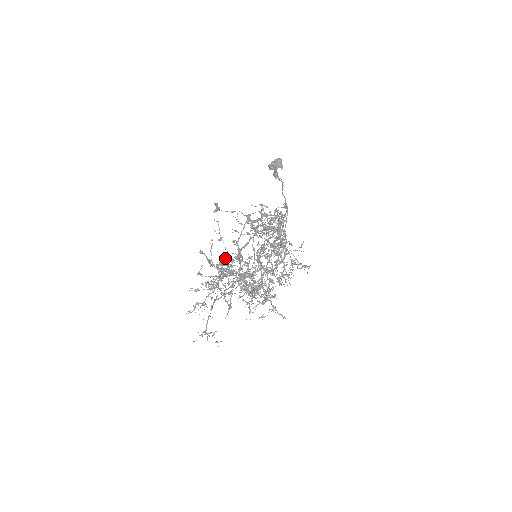
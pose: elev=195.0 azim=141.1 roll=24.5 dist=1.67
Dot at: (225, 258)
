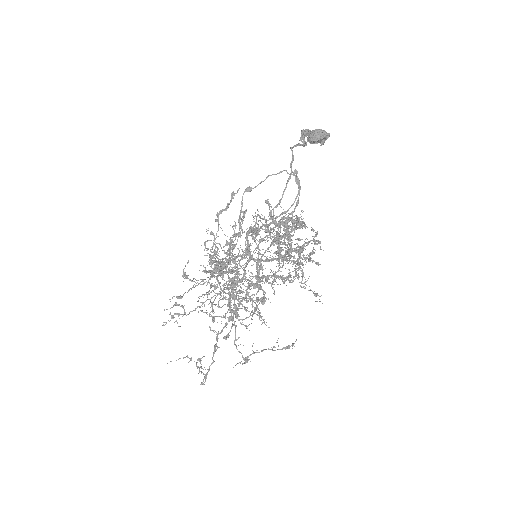
Dot at: (233, 277)
